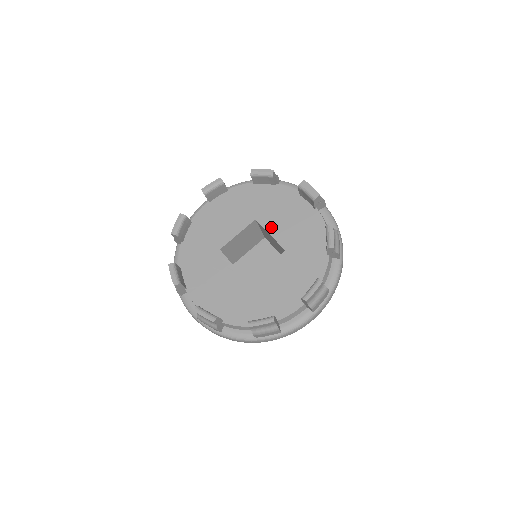
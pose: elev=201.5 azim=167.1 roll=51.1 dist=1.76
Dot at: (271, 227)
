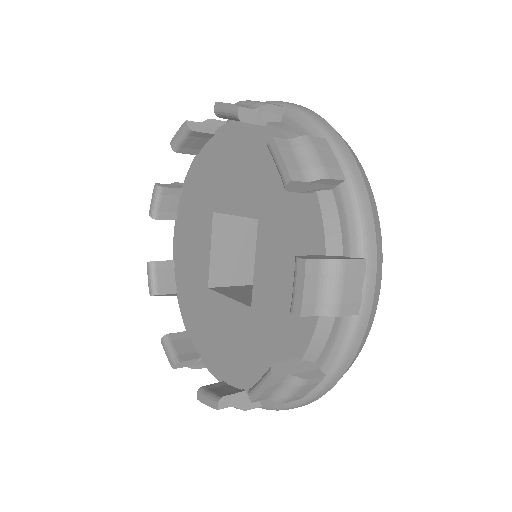
Dot at: (262, 255)
